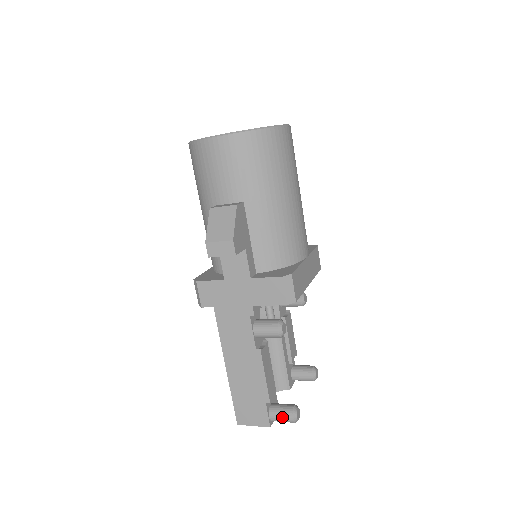
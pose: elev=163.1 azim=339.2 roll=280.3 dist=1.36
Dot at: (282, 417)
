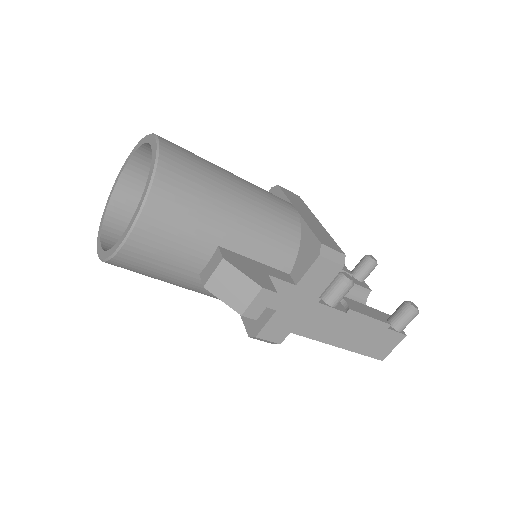
Dot at: (408, 321)
